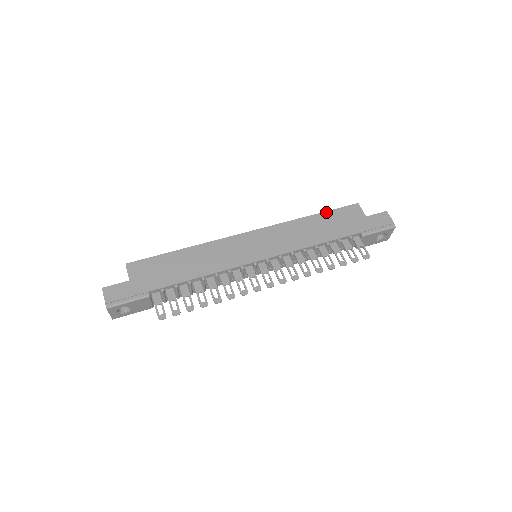
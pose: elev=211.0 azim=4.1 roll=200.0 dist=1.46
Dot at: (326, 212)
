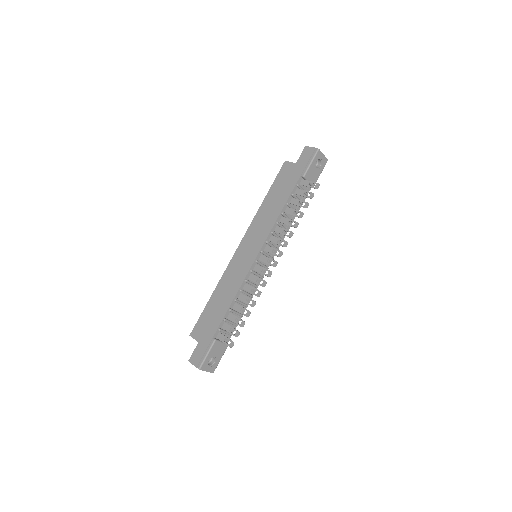
Dot at: (271, 187)
